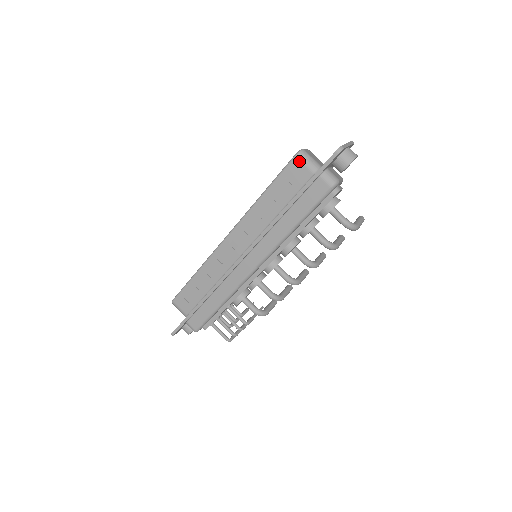
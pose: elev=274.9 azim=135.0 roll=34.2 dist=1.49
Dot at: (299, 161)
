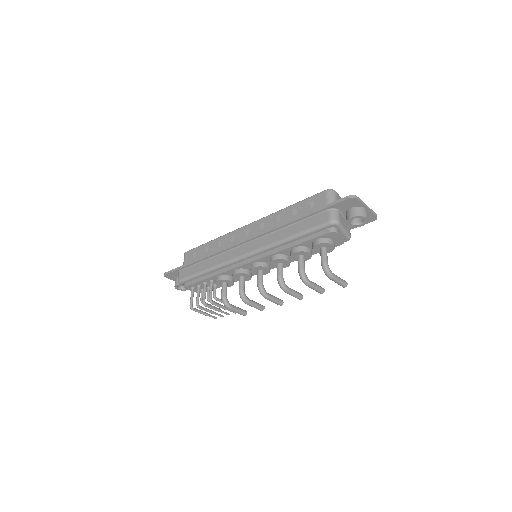
Dot at: (326, 194)
